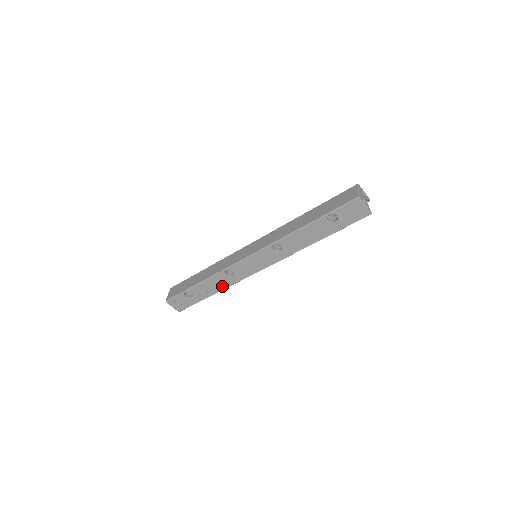
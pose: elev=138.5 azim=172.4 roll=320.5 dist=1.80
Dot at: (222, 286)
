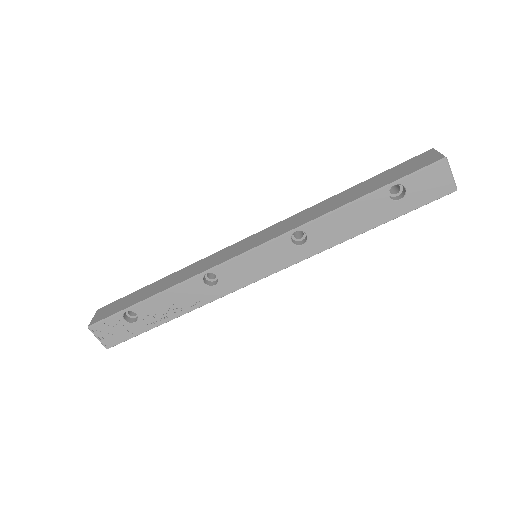
Dot at: (192, 304)
